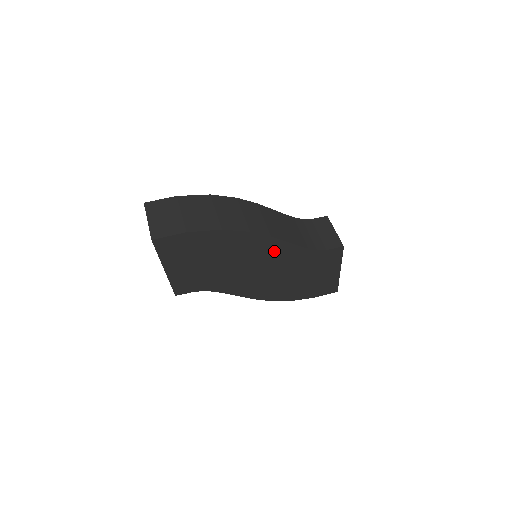
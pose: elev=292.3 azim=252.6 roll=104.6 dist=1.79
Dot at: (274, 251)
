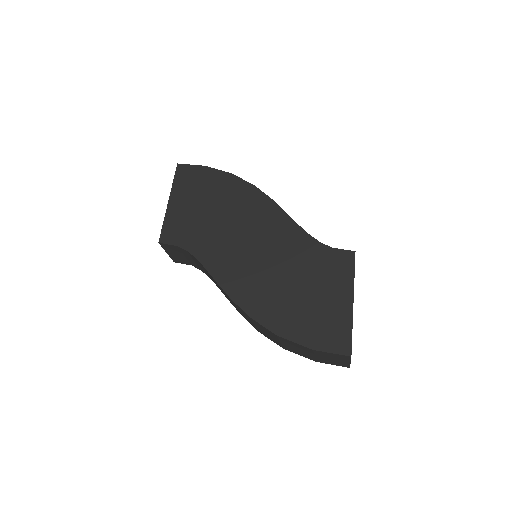
Dot at: (272, 222)
